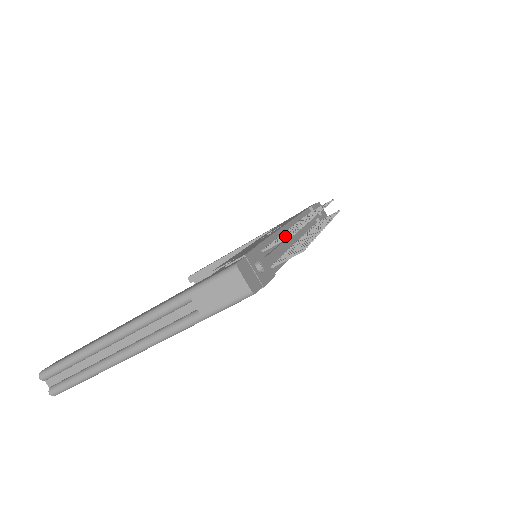
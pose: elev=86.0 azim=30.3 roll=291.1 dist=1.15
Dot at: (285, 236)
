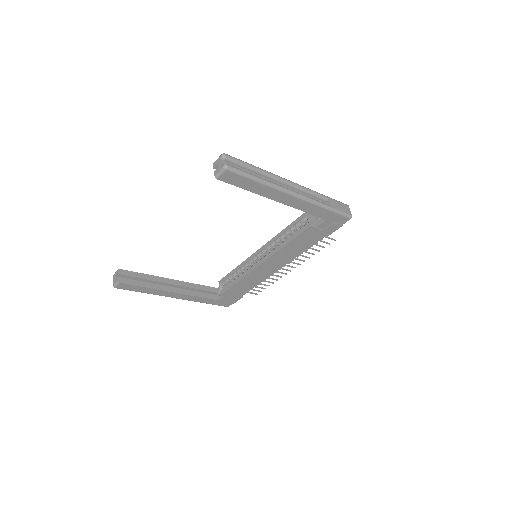
Dot at: occluded
